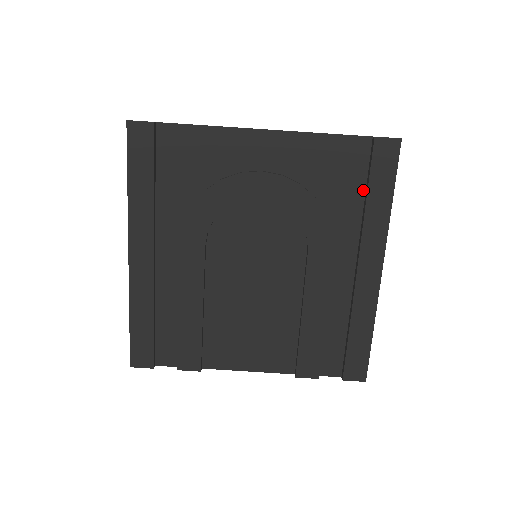
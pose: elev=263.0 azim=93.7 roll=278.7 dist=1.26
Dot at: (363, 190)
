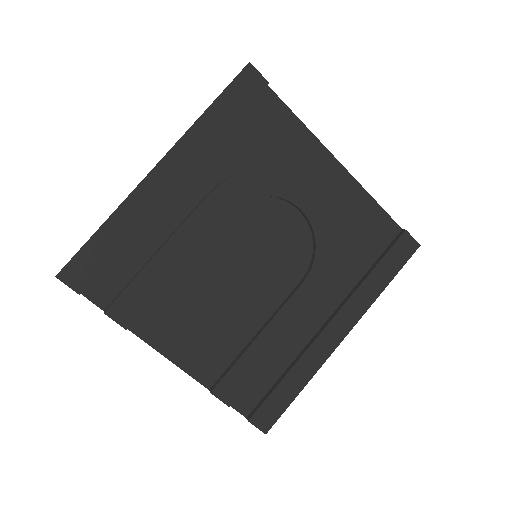
Dot at: (371, 263)
